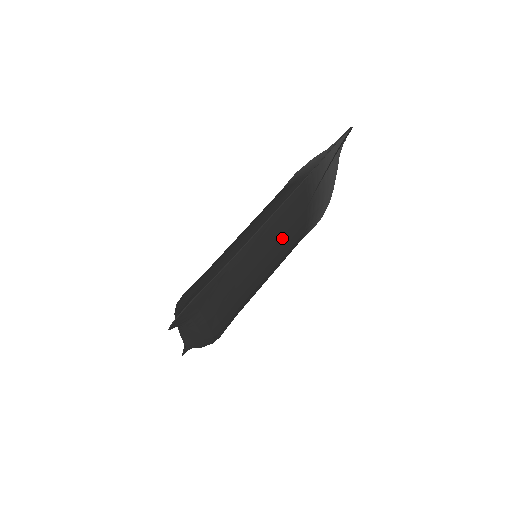
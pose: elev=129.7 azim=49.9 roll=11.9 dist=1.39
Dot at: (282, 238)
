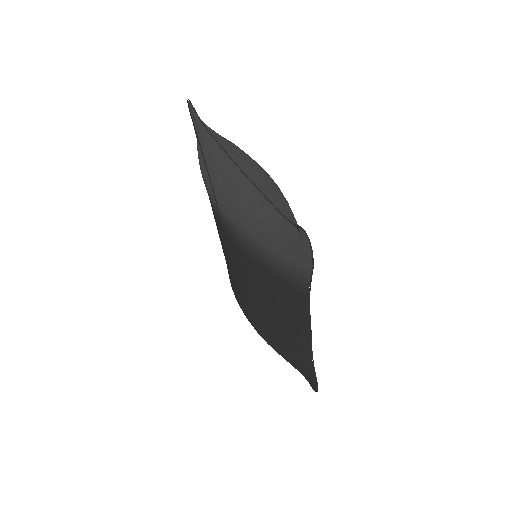
Dot at: occluded
